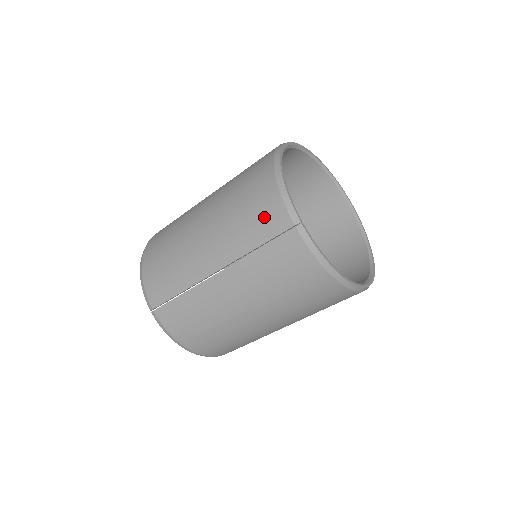
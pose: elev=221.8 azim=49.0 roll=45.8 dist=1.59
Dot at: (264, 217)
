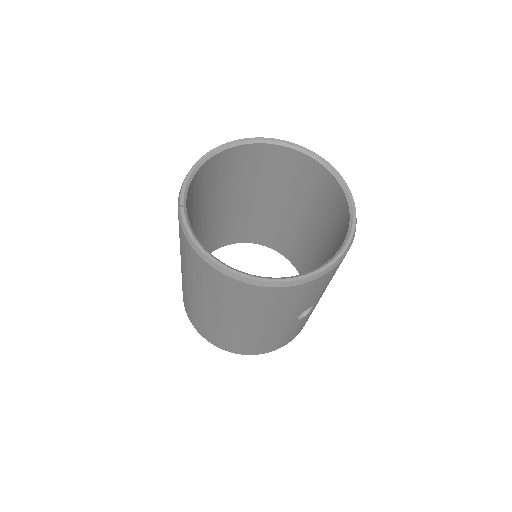
Dot at: occluded
